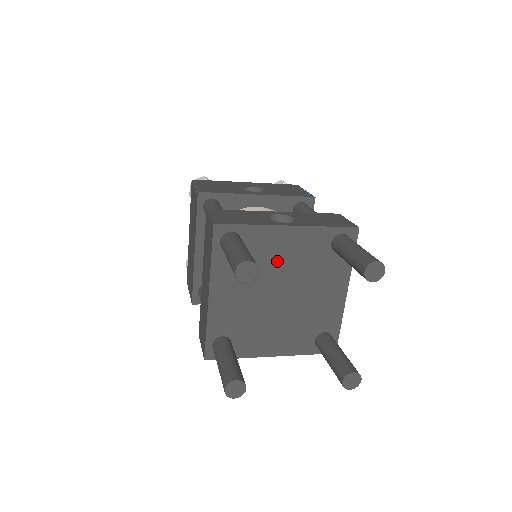
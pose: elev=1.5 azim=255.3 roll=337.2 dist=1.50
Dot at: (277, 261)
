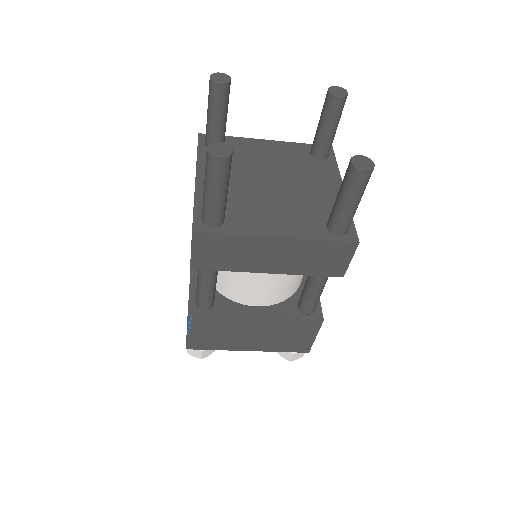
Dot at: (261, 160)
